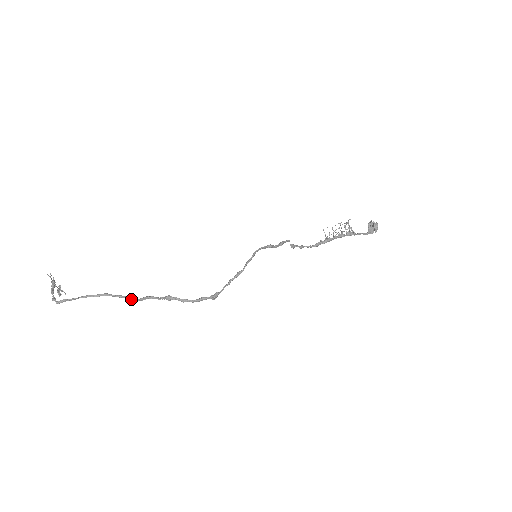
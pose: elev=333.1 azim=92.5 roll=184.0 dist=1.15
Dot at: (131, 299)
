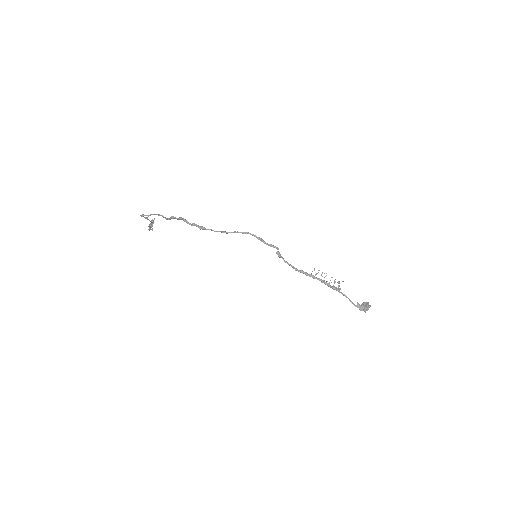
Dot at: (167, 218)
